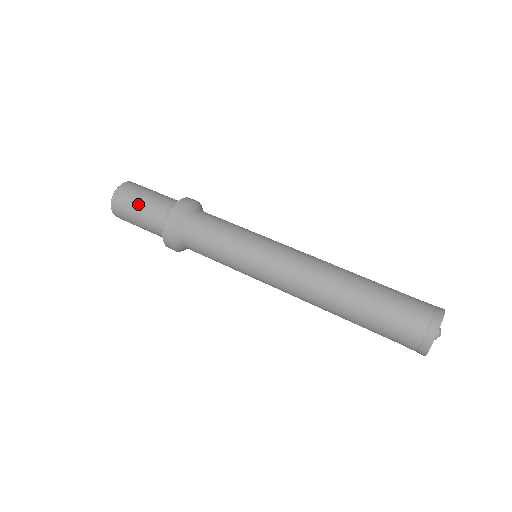
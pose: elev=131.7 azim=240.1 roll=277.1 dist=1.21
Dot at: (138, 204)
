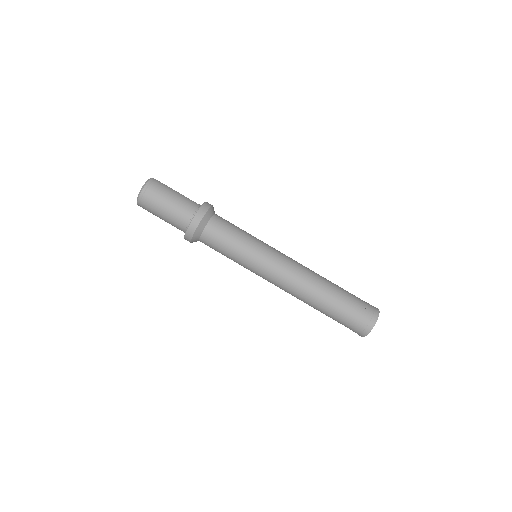
Dot at: (161, 210)
